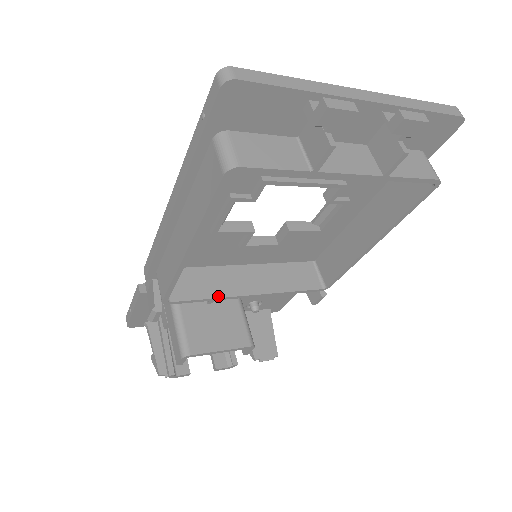
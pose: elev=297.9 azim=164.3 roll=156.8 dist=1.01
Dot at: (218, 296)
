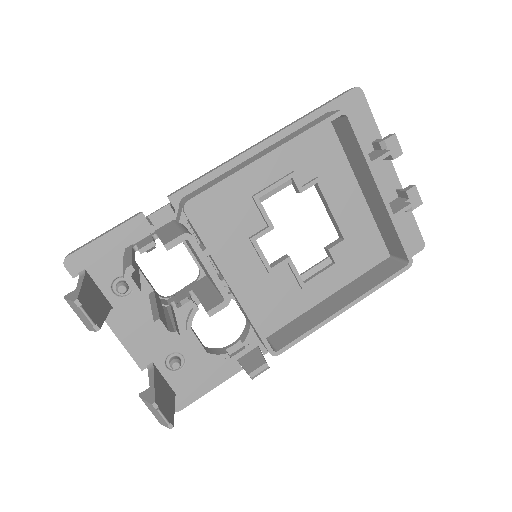
Dot at: occluded
